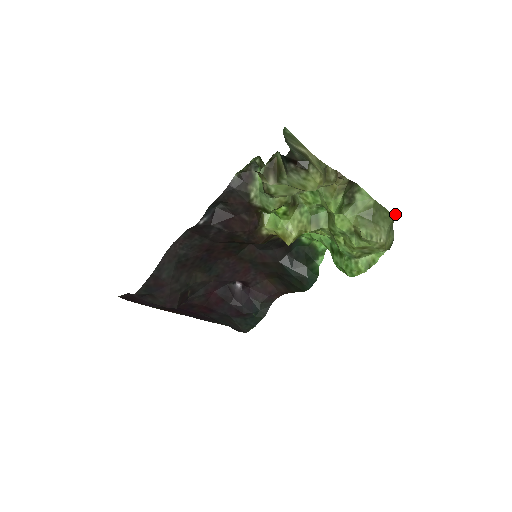
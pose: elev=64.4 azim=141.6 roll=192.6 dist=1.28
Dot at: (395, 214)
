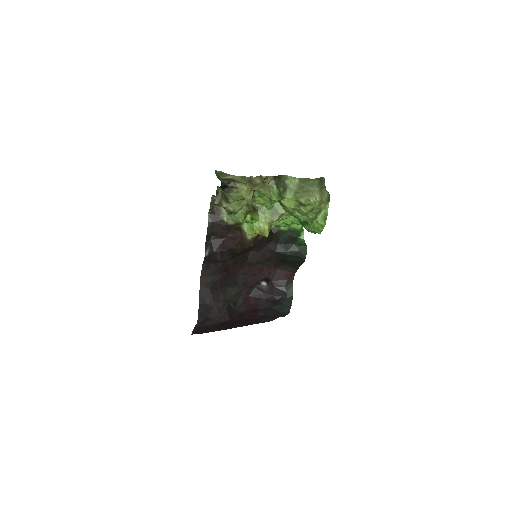
Dot at: (323, 178)
